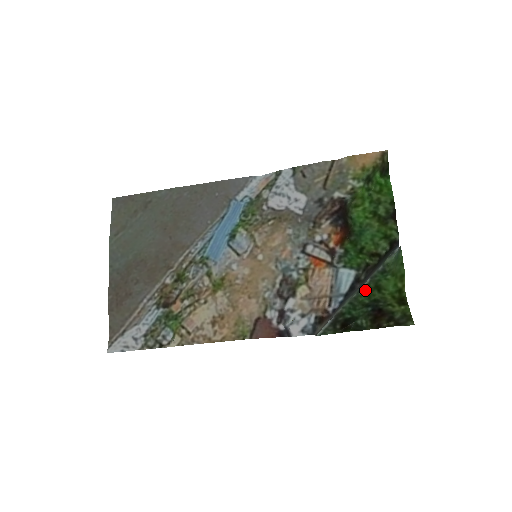
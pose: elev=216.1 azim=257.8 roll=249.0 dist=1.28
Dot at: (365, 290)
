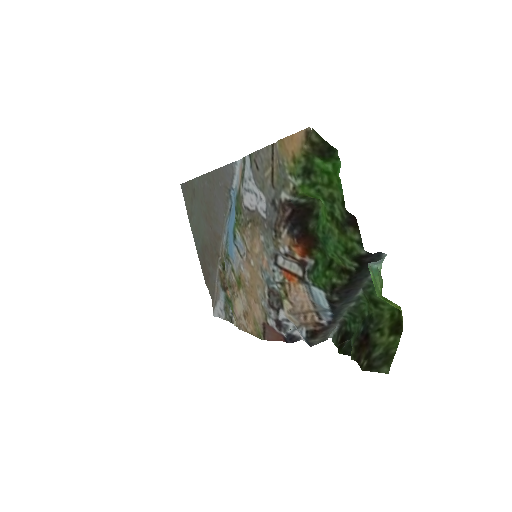
Dot at: (364, 299)
